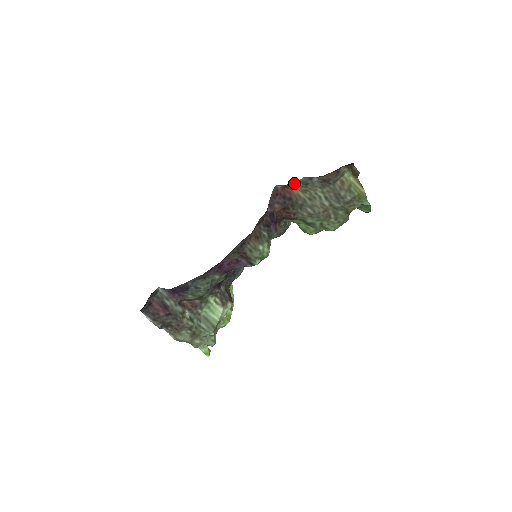
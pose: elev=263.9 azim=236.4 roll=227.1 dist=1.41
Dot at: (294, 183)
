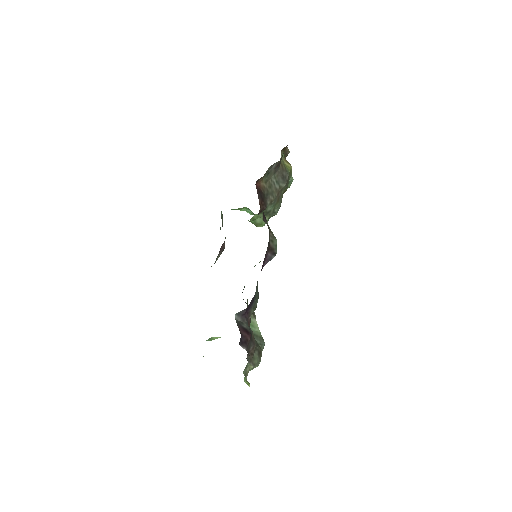
Dot at: occluded
